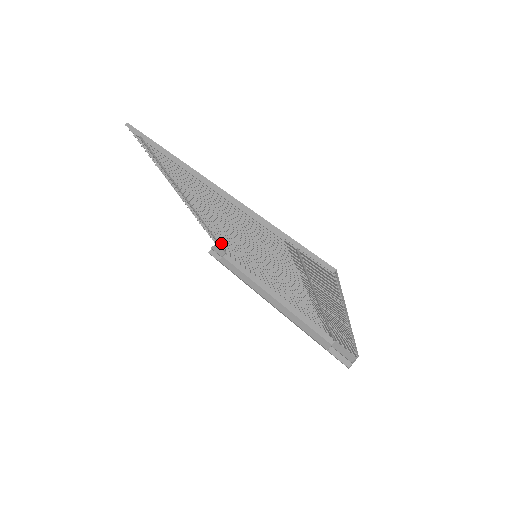
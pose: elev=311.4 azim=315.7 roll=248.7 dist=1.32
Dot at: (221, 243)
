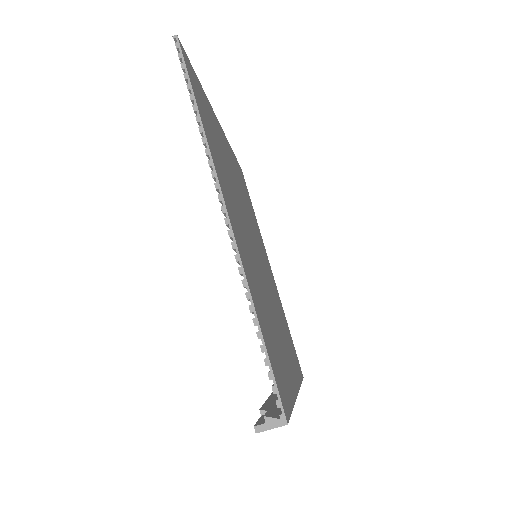
Dot at: occluded
